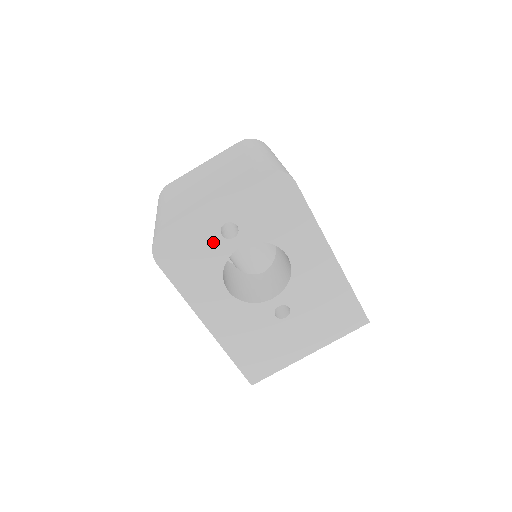
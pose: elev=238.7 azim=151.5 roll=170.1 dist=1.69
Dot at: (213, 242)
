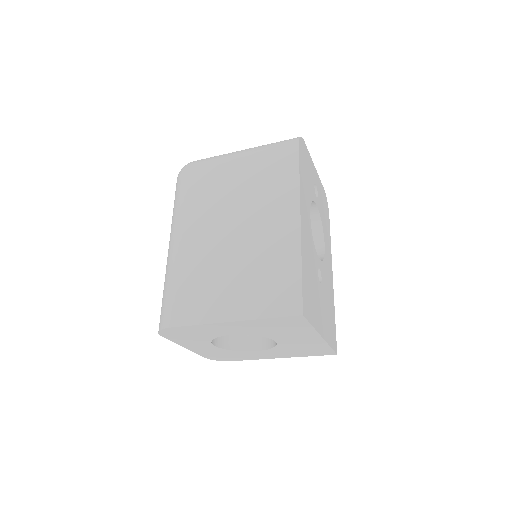
Dot at: (312, 183)
